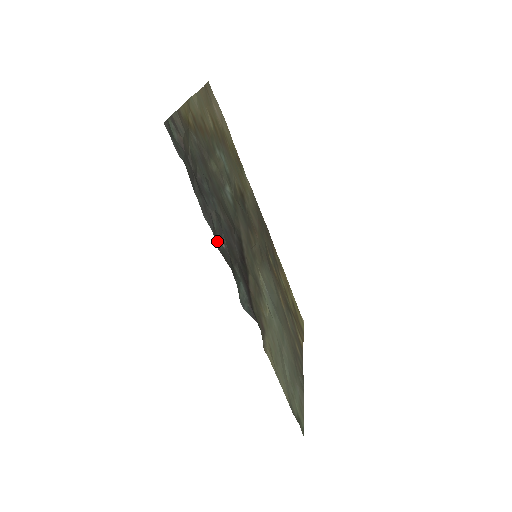
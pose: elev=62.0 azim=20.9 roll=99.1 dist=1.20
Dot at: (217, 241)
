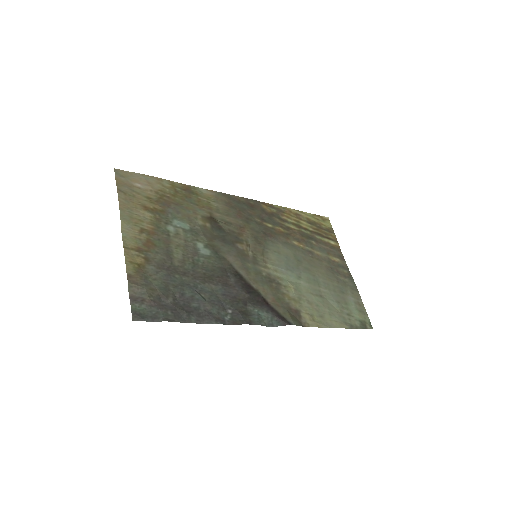
Dot at: (224, 320)
